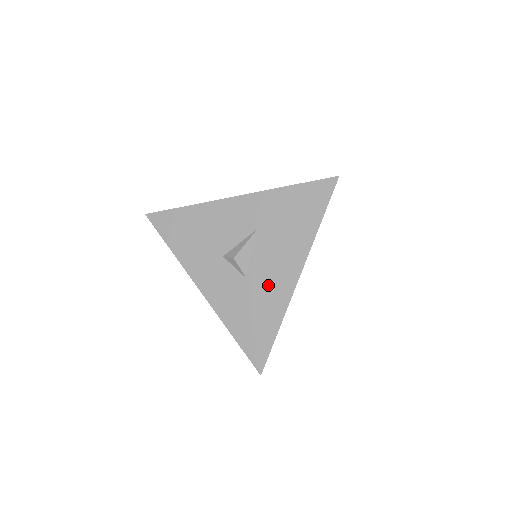
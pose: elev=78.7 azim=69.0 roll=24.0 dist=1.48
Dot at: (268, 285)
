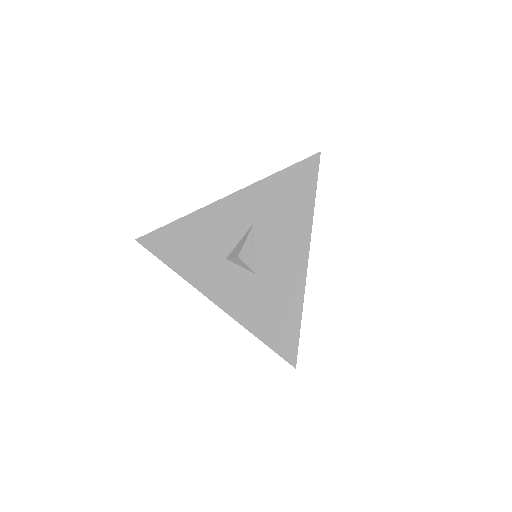
Dot at: (279, 274)
